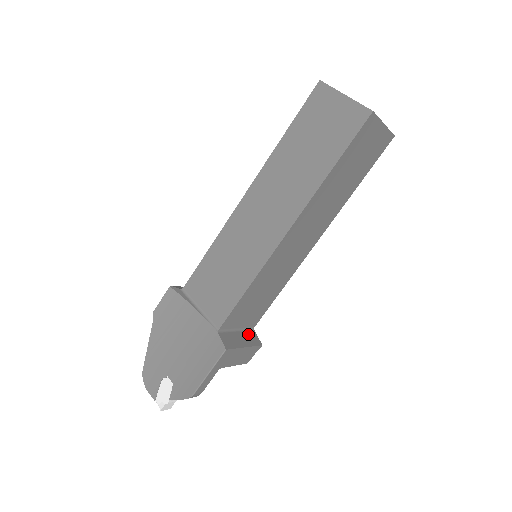
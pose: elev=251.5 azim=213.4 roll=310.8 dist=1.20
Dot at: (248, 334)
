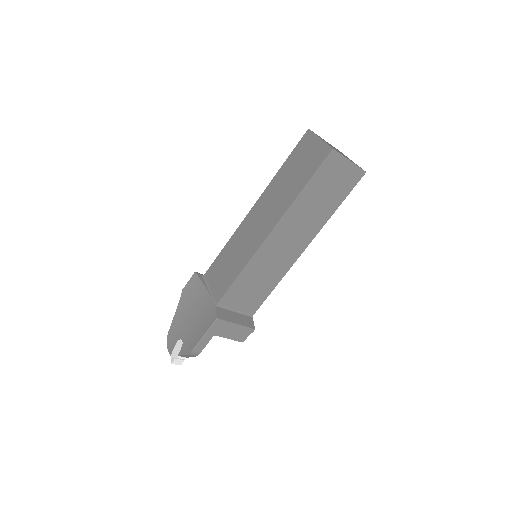
Dot at: (245, 318)
